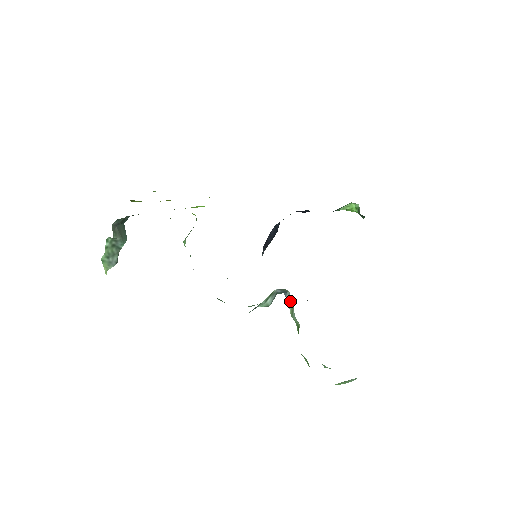
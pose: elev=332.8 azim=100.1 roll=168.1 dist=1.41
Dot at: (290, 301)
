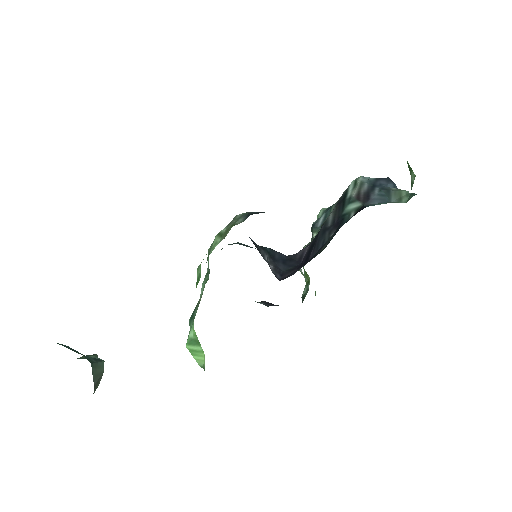
Dot at: (301, 271)
